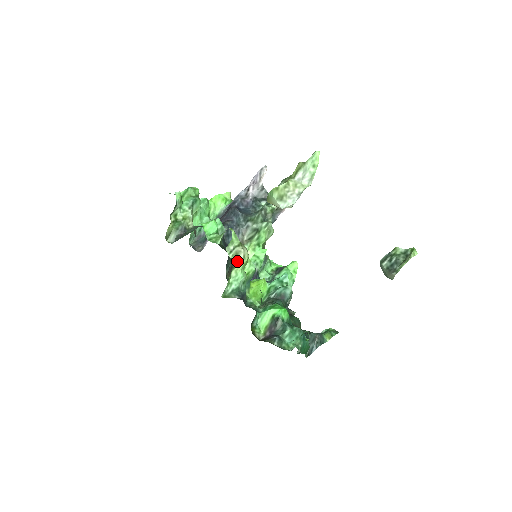
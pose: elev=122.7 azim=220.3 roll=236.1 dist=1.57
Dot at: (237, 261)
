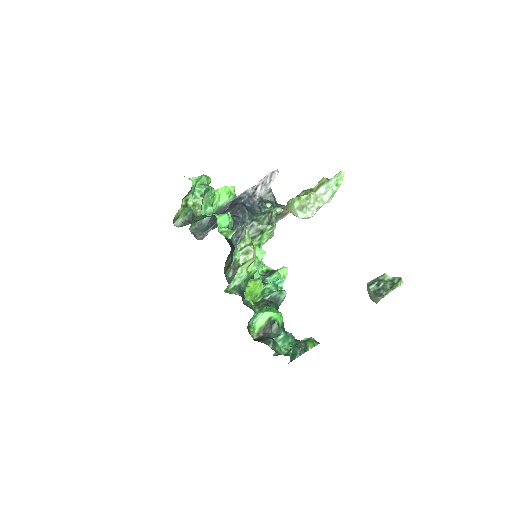
Dot at: occluded
